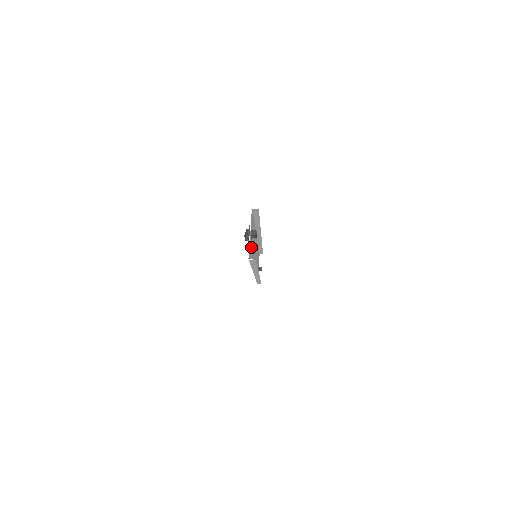
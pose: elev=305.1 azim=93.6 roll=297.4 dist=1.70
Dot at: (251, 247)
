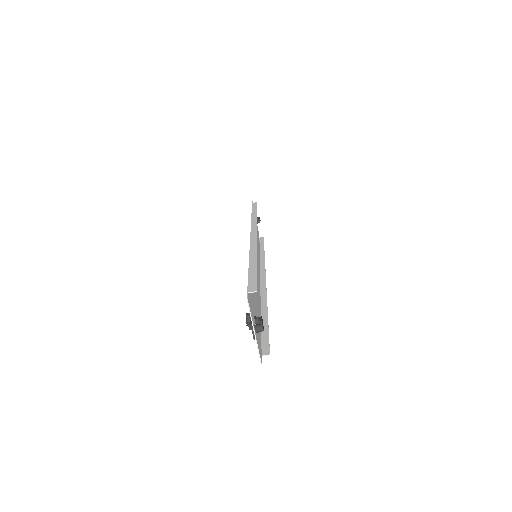
Dot at: occluded
